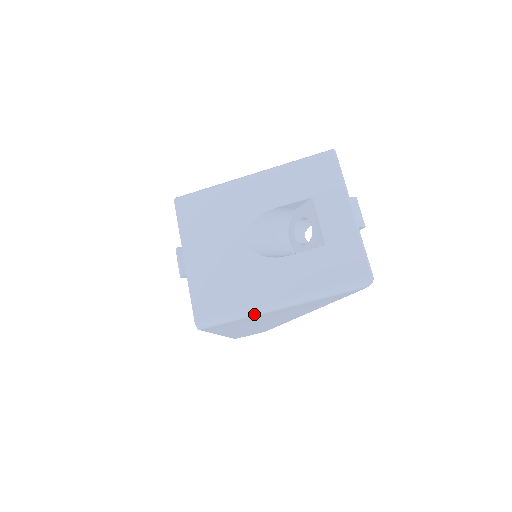
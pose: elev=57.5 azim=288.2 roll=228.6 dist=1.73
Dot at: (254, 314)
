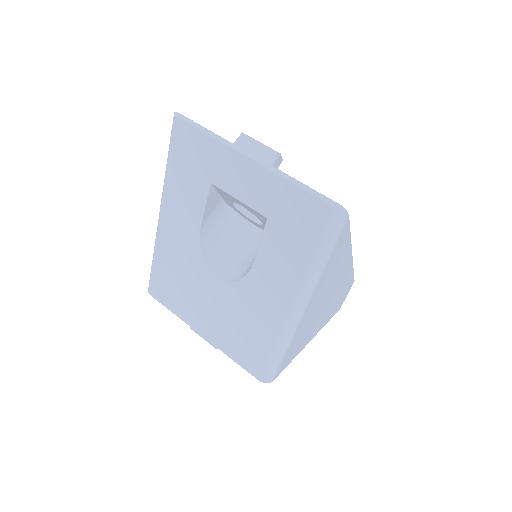
Dot at: (291, 336)
